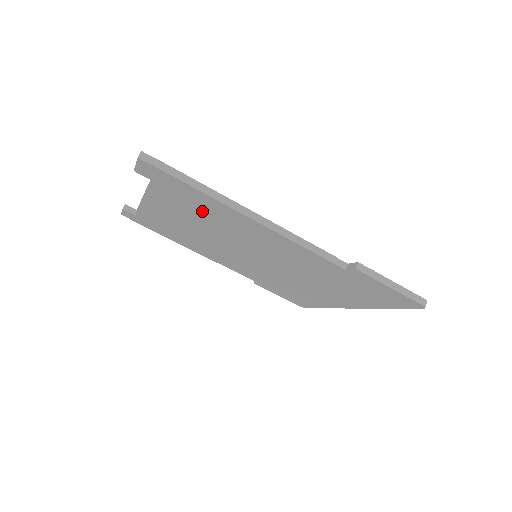
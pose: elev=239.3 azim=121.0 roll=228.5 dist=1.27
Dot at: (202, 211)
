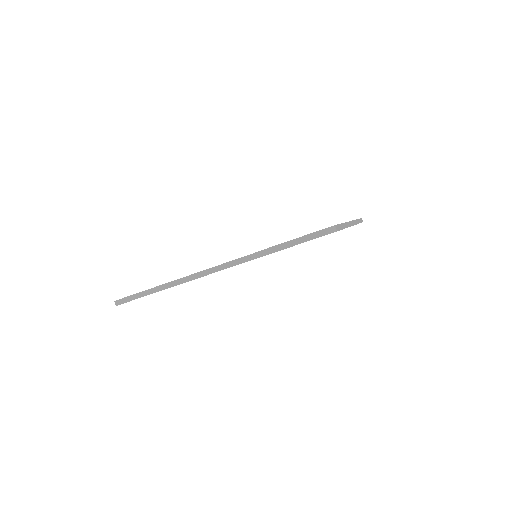
Dot at: occluded
